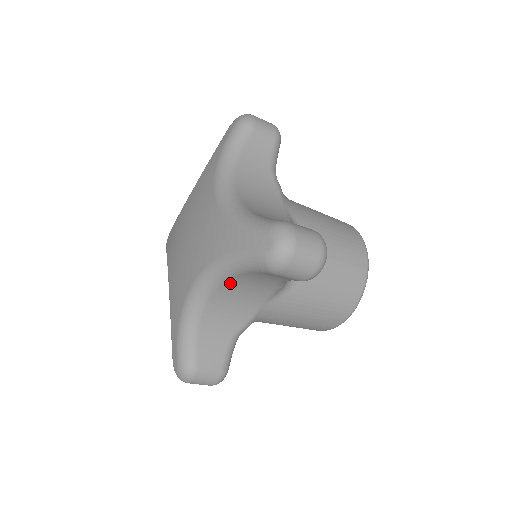
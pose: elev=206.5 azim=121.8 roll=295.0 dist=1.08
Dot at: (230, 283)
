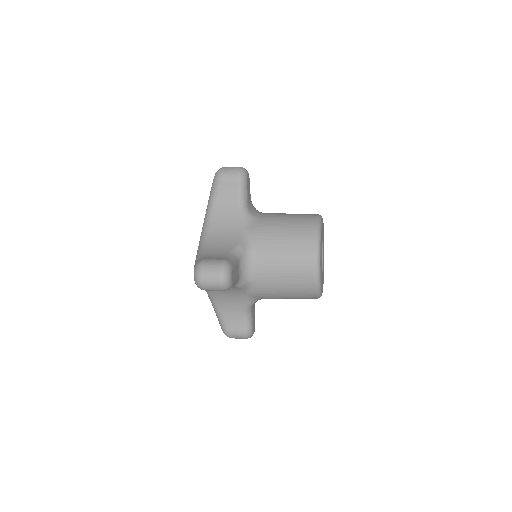
Dot at: occluded
